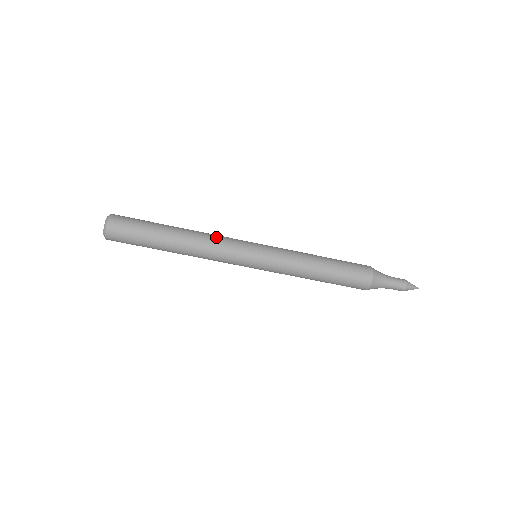
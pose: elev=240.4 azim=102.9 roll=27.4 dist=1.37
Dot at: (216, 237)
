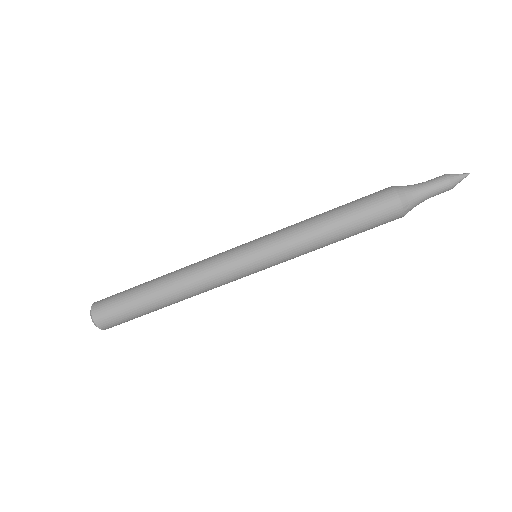
Dot at: (201, 262)
